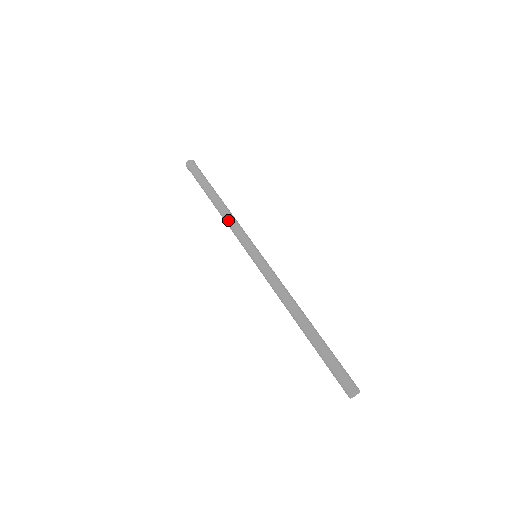
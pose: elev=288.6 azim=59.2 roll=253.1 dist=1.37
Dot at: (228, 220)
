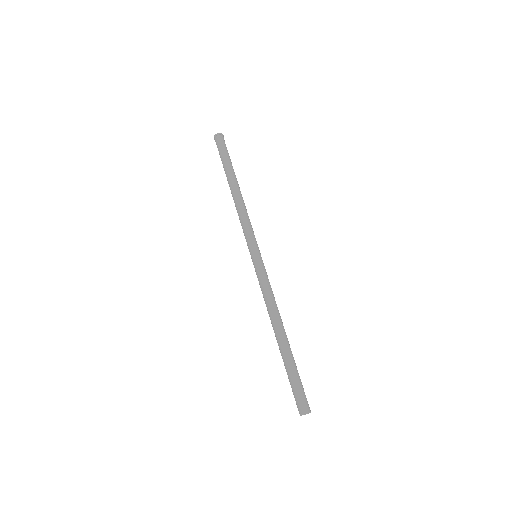
Dot at: (239, 211)
